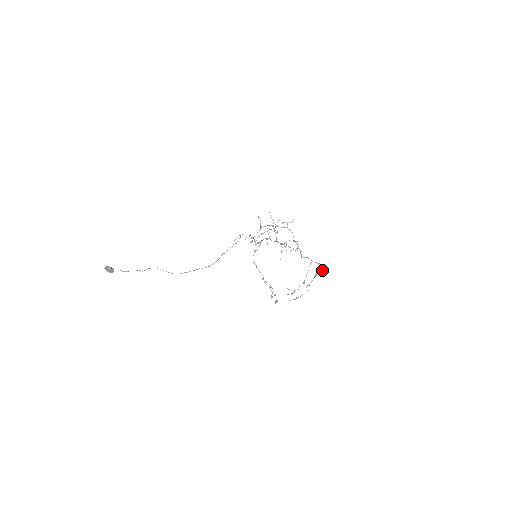
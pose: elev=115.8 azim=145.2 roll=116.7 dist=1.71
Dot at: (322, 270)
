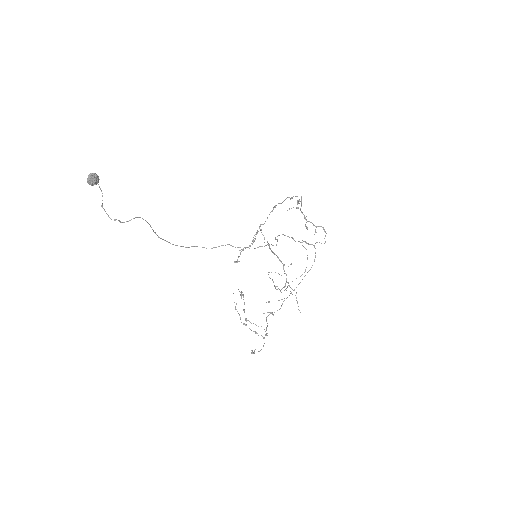
Dot at: occluded
